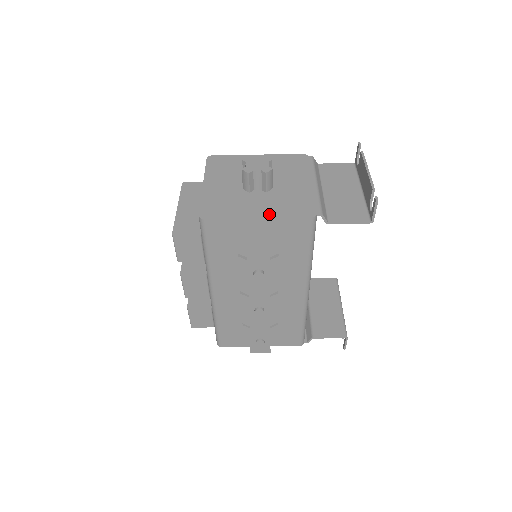
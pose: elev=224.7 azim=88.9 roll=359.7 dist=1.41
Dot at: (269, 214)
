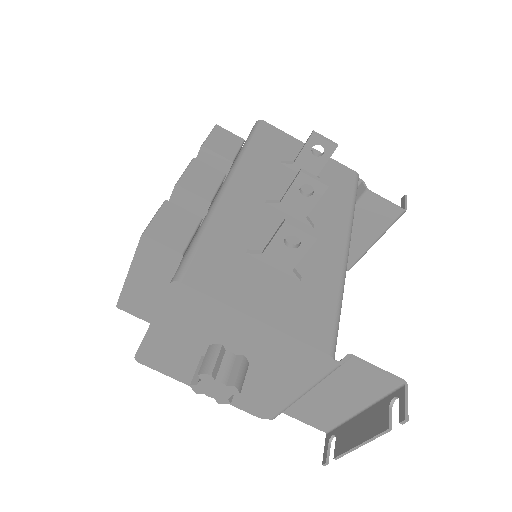
Dot at: occluded
